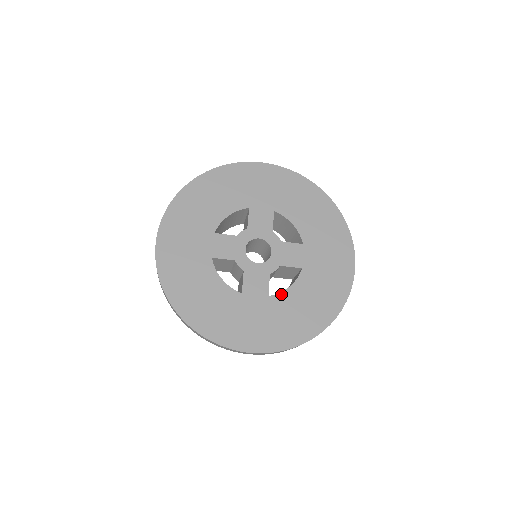
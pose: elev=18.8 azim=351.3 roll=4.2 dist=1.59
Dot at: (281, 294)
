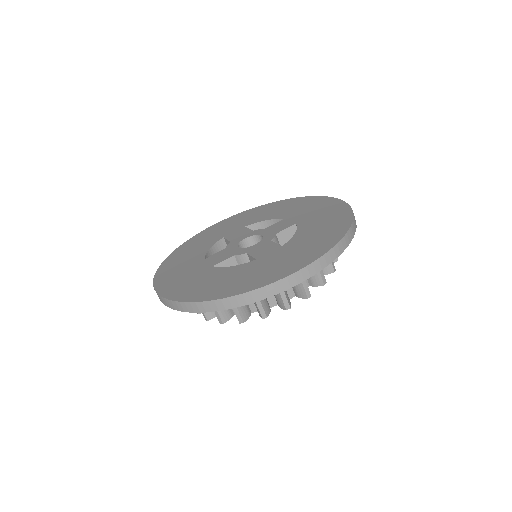
Dot at: (292, 239)
